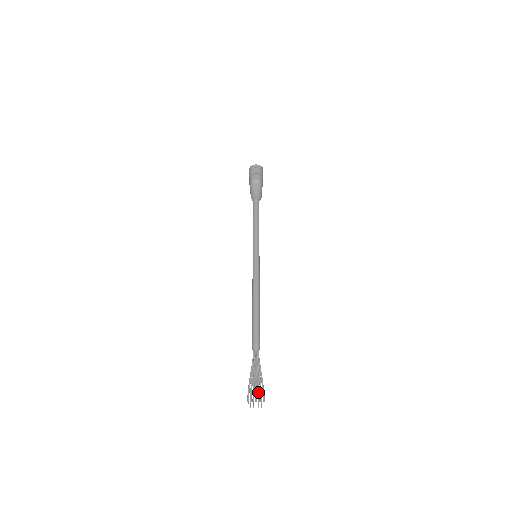
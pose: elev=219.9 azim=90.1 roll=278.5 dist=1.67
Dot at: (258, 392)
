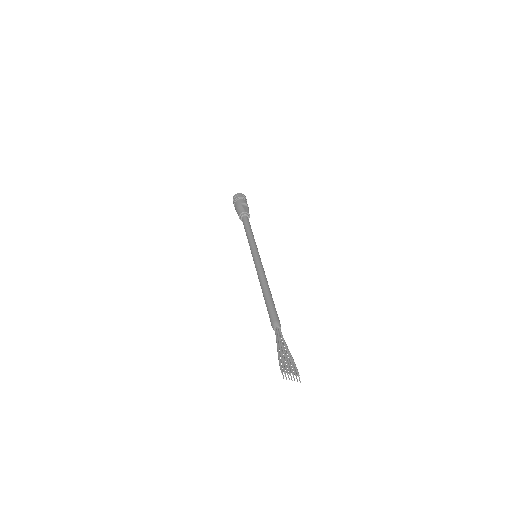
Dot at: occluded
